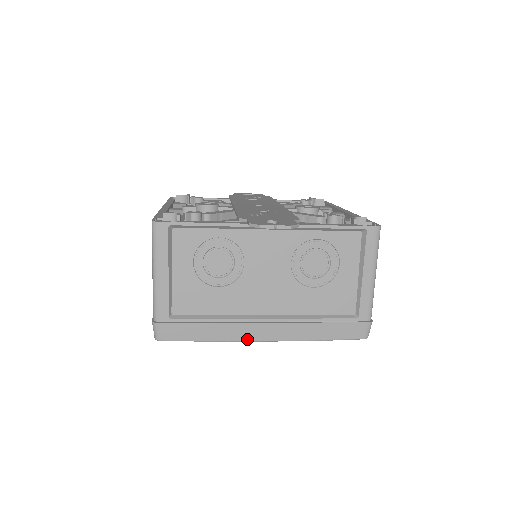
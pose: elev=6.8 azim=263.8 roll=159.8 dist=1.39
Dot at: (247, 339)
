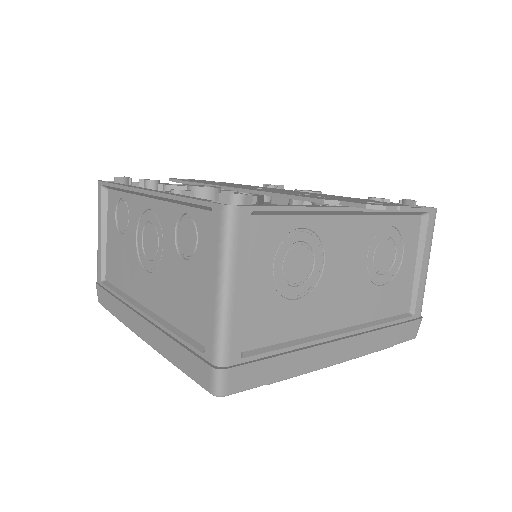
Dot at: (322, 365)
